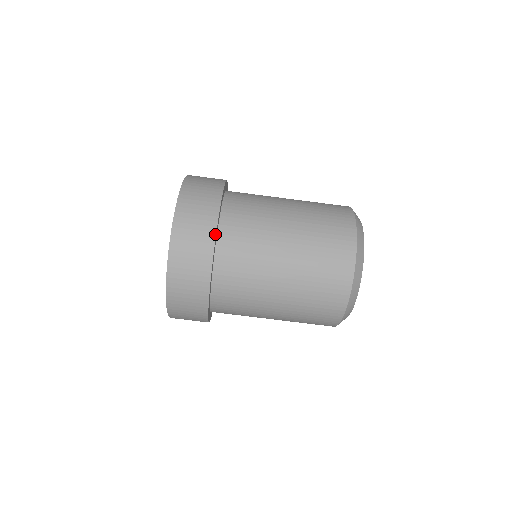
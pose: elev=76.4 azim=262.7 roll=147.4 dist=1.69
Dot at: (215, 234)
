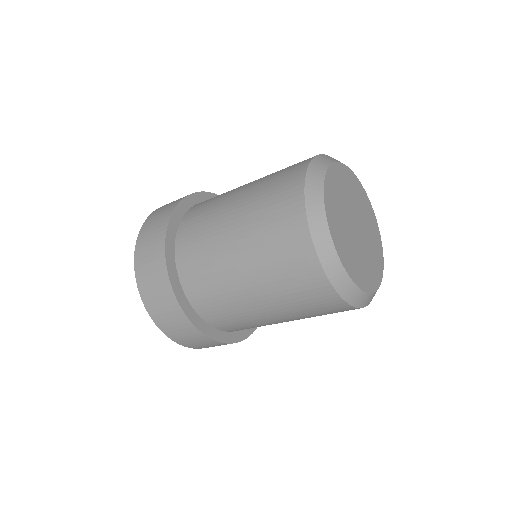
Dot at: occluded
